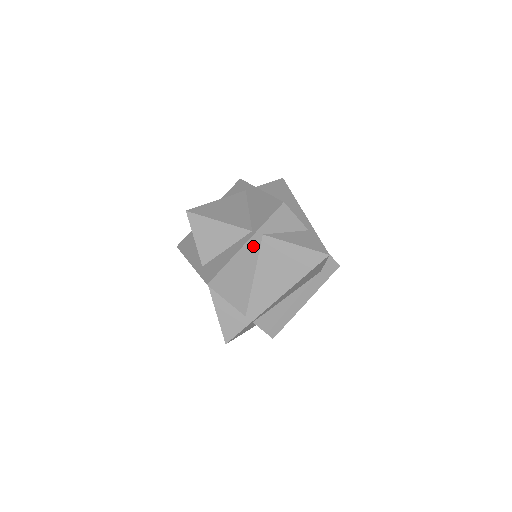
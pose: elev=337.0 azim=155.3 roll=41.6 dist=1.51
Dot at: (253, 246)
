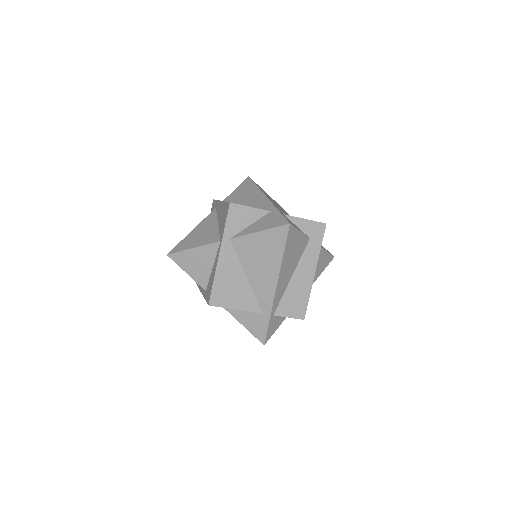
Dot at: (228, 253)
